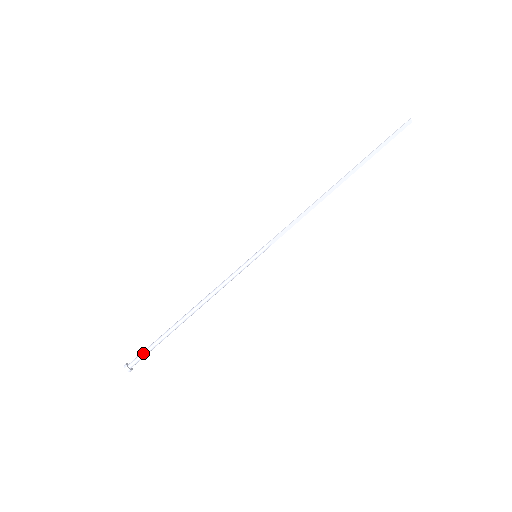
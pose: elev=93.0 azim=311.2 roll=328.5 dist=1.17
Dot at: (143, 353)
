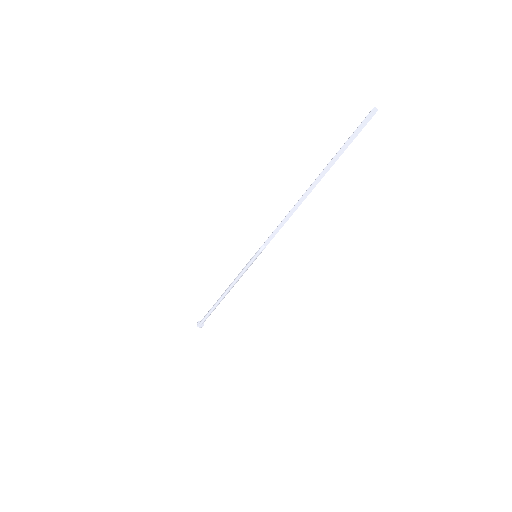
Dot at: (204, 317)
